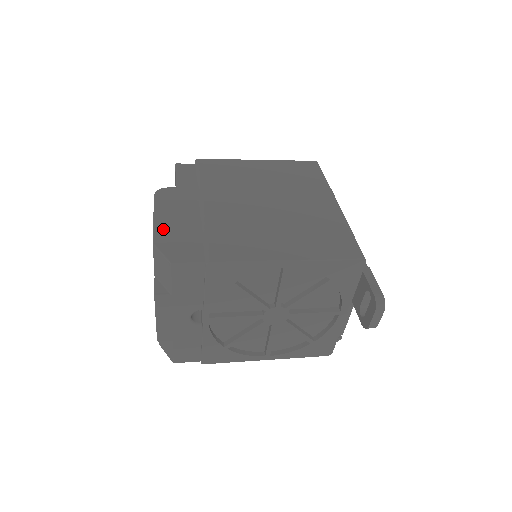
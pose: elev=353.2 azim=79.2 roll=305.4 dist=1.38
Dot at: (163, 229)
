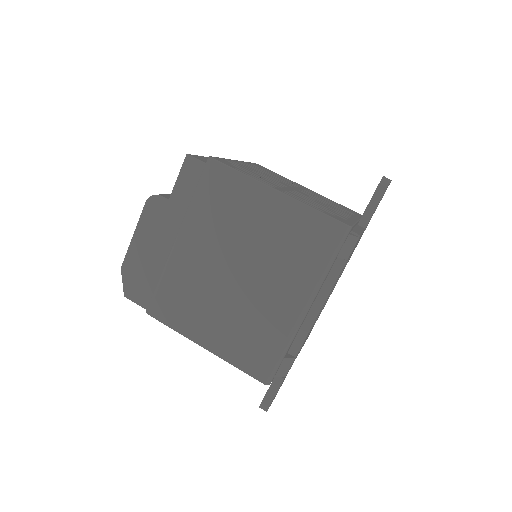
Dot at: (133, 256)
